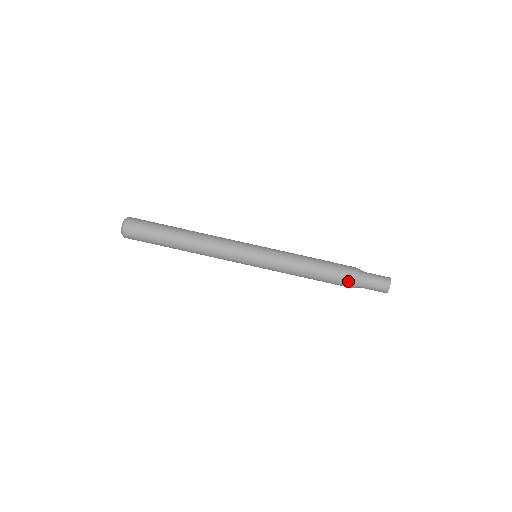
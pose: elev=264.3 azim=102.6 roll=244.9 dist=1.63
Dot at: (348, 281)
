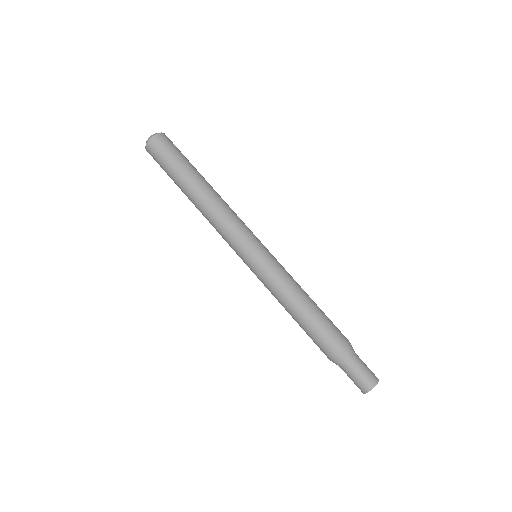
Dot at: (327, 352)
